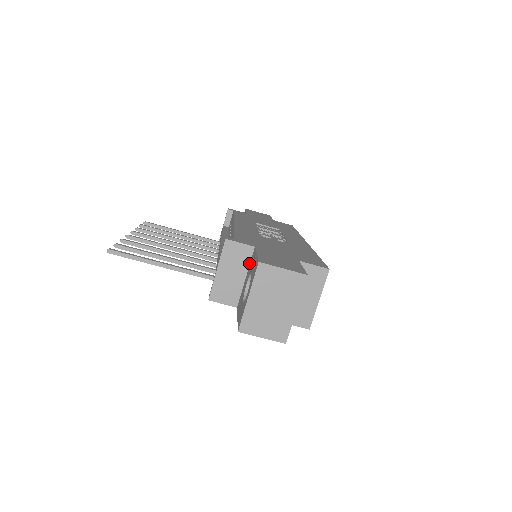
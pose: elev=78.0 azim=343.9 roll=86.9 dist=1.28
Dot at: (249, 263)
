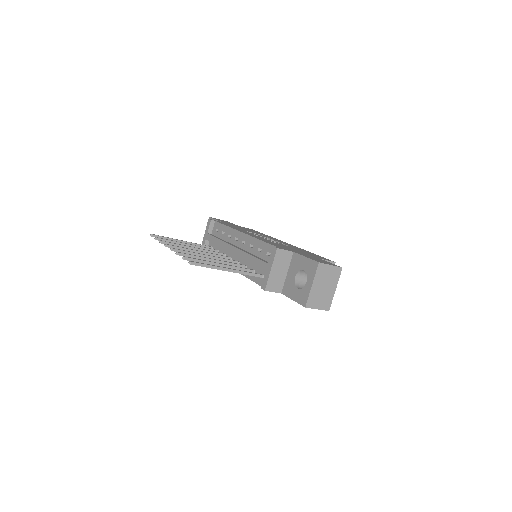
Dot at: (290, 263)
